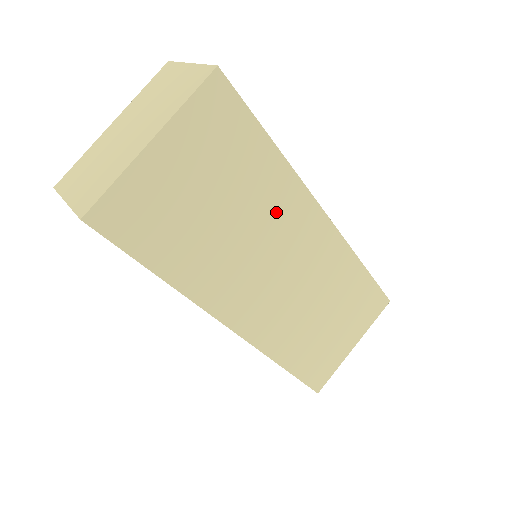
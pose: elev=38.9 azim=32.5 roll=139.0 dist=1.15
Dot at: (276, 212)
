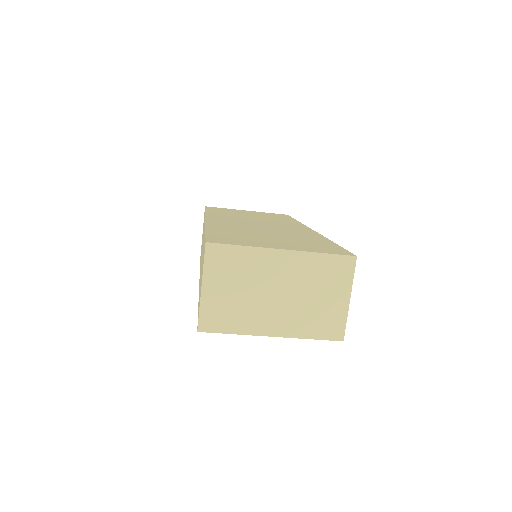
Dot at: occluded
